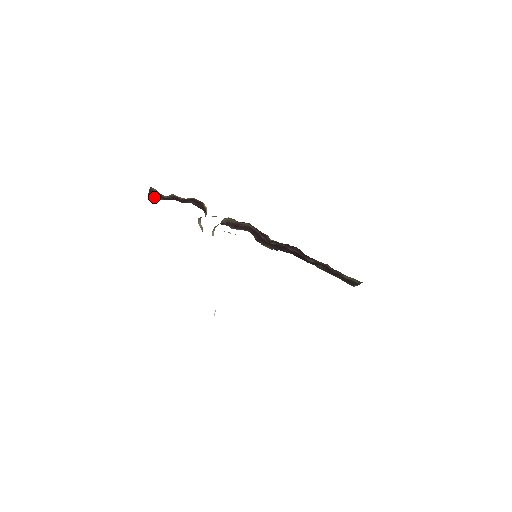
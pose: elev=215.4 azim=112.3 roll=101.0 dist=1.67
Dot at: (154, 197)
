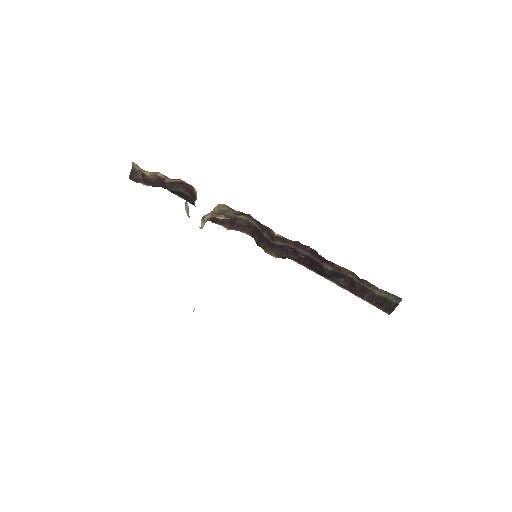
Dot at: (135, 181)
